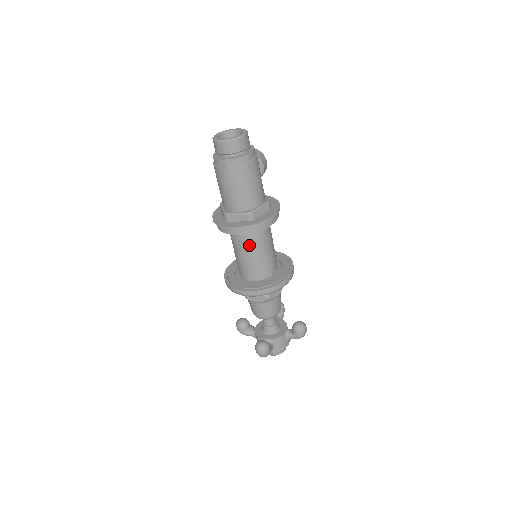
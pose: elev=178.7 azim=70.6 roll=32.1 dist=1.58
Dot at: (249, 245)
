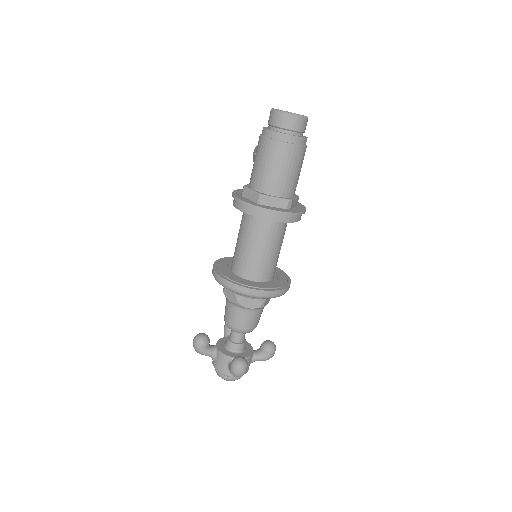
Dot at: (271, 238)
